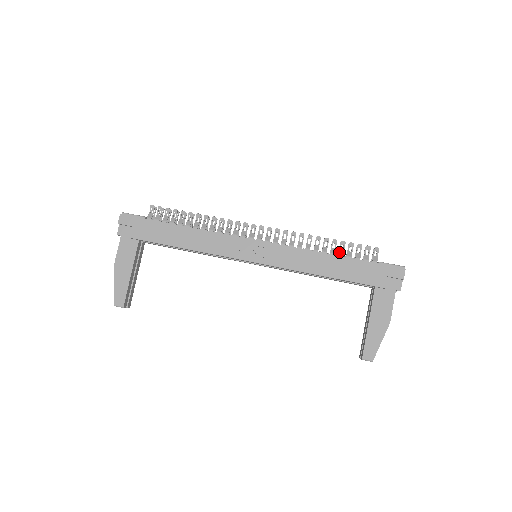
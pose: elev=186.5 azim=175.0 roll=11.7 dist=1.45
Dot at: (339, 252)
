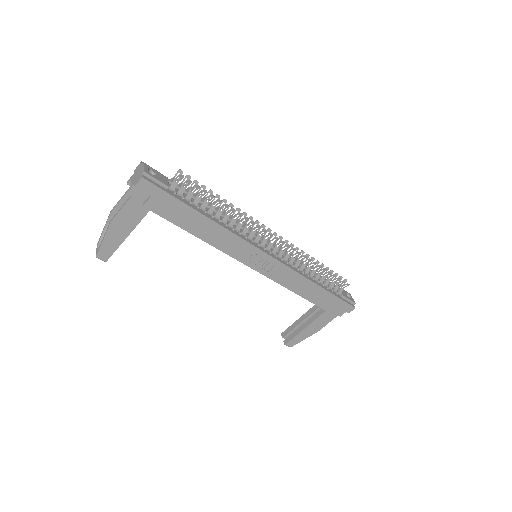
Dot at: (322, 278)
